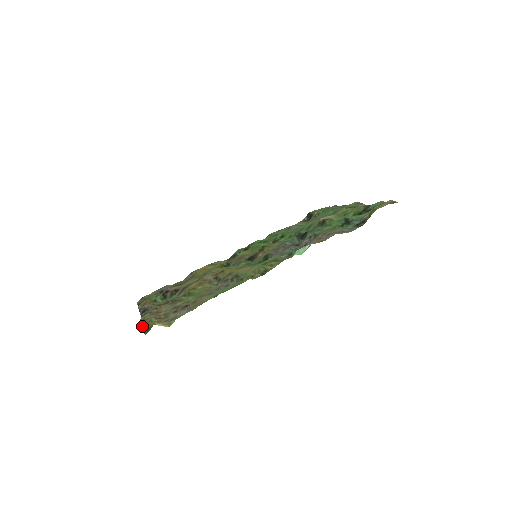
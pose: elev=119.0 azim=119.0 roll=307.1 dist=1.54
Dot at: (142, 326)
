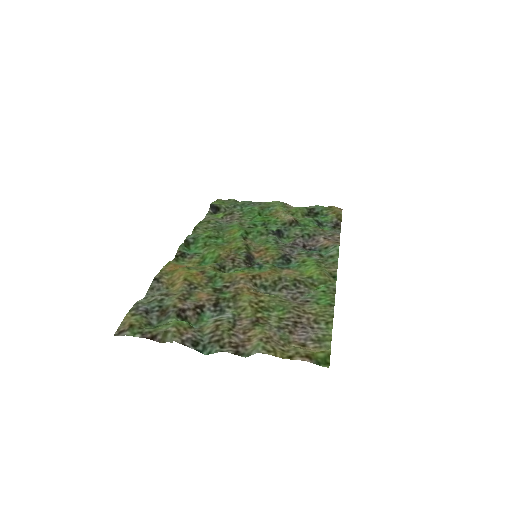
Dot at: (293, 359)
